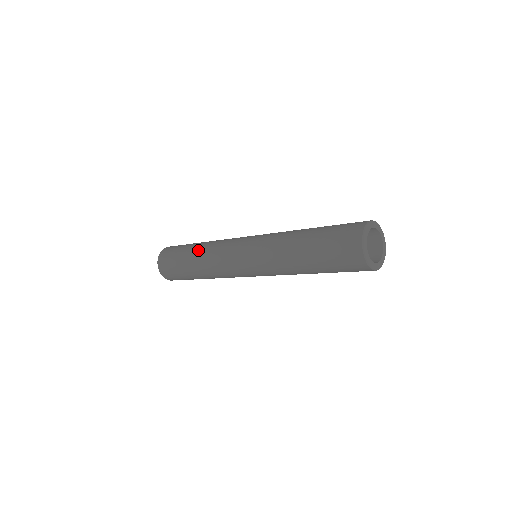
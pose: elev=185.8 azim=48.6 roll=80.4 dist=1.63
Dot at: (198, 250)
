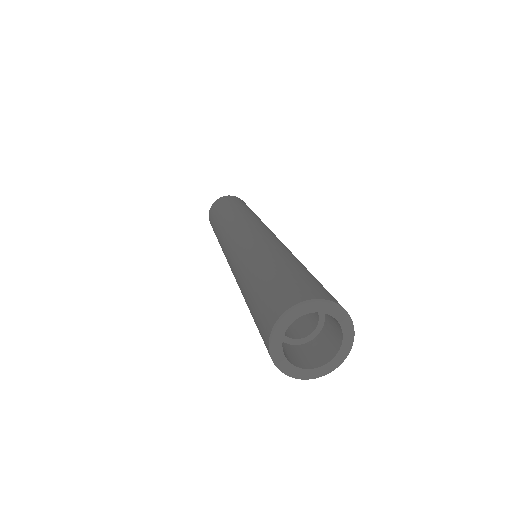
Dot at: (229, 212)
